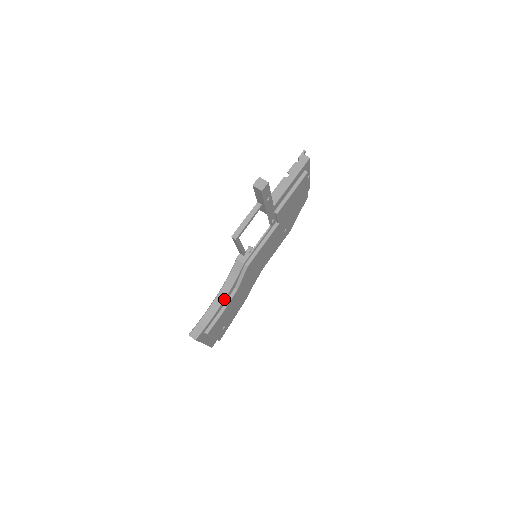
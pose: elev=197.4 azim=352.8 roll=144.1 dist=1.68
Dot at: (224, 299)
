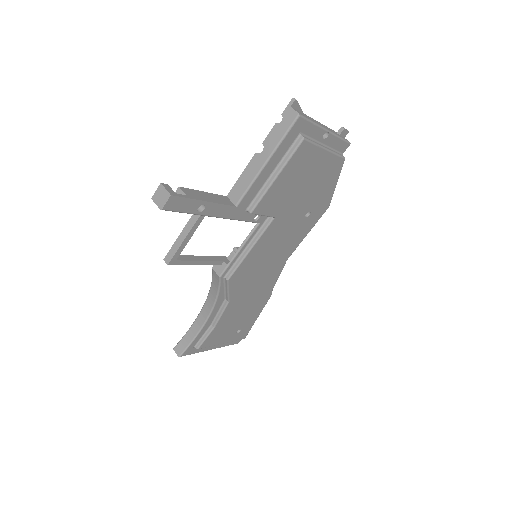
Dot at: (210, 313)
